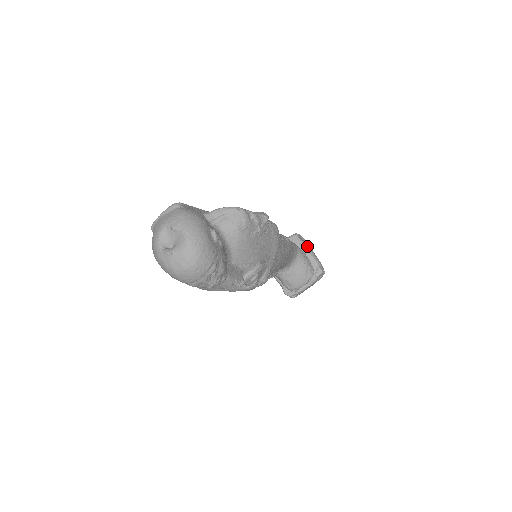
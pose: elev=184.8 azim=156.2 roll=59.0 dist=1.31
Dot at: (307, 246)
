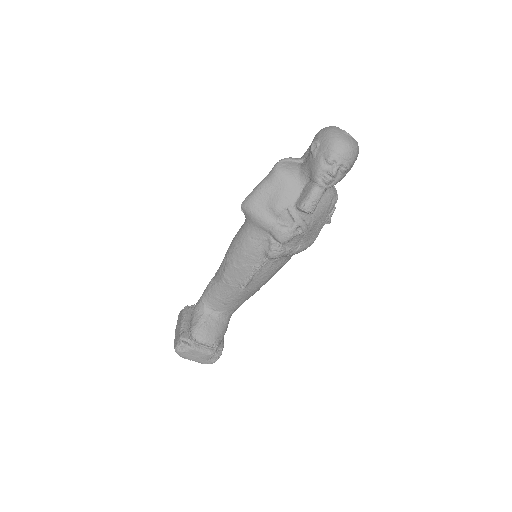
Dot at: occluded
